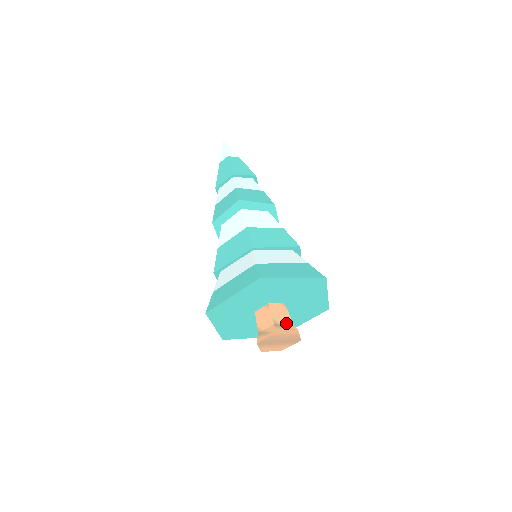
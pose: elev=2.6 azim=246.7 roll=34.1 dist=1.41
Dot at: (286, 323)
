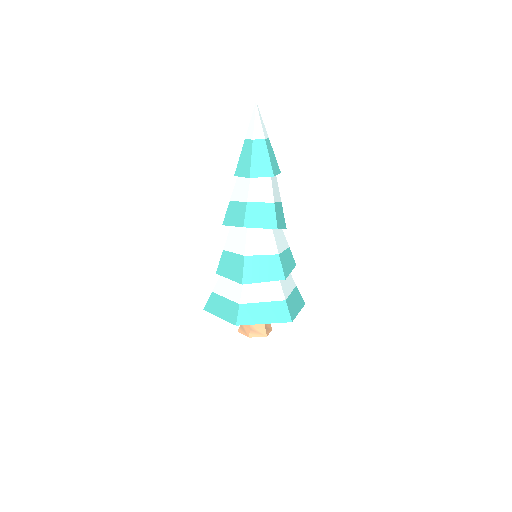
Dot at: (260, 328)
